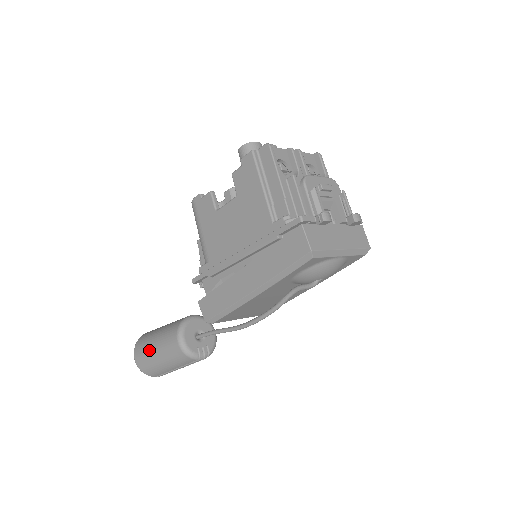
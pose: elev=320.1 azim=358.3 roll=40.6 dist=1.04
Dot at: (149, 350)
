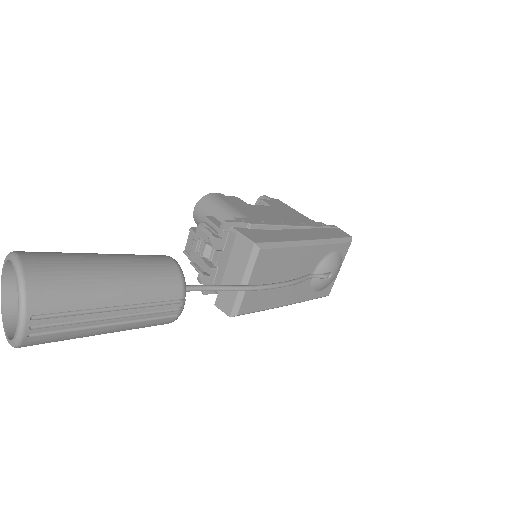
Dot at: (86, 256)
